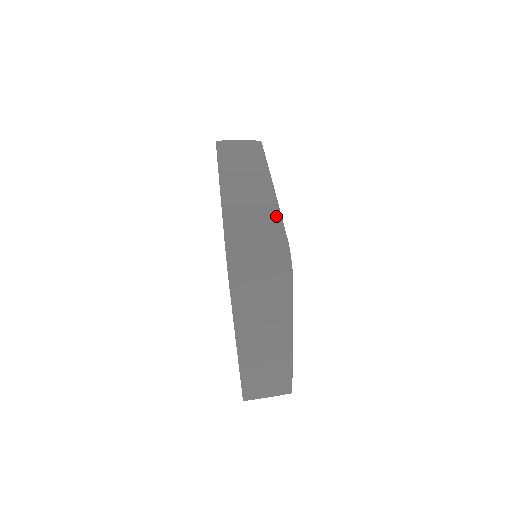
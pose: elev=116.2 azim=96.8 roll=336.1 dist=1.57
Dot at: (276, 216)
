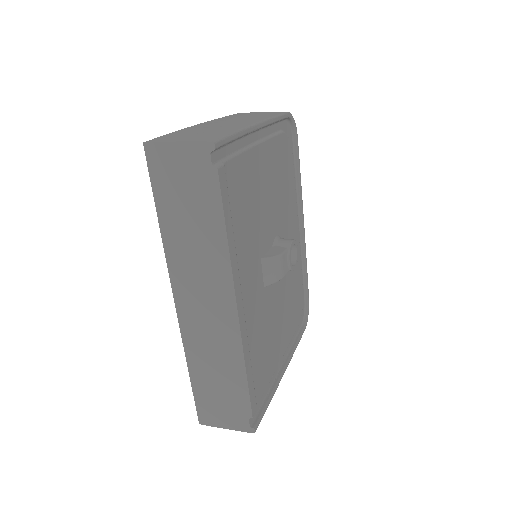
Dot at: occluded
